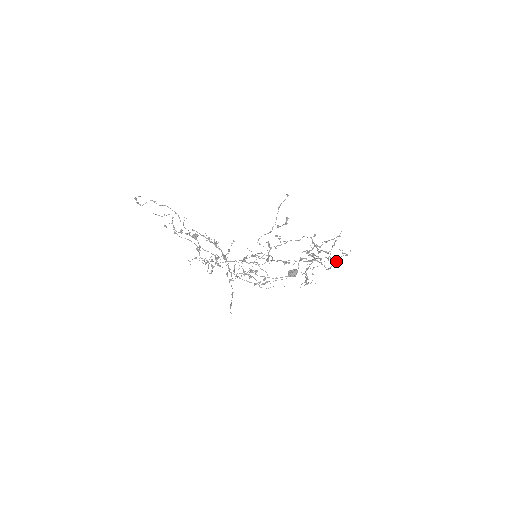
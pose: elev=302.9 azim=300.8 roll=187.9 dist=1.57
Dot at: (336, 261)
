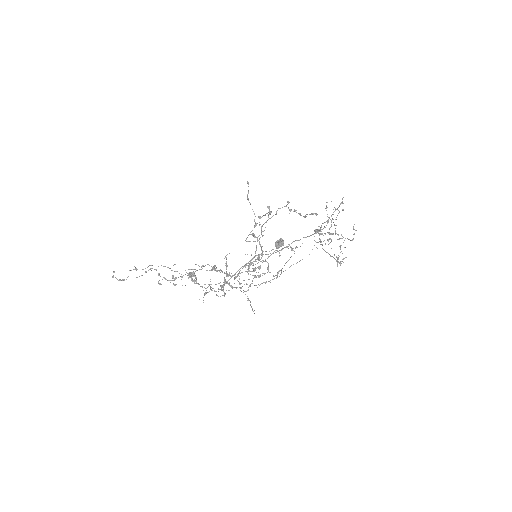
Dot at: occluded
